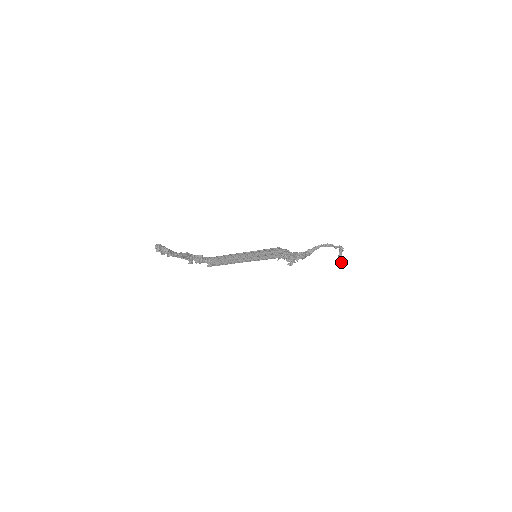
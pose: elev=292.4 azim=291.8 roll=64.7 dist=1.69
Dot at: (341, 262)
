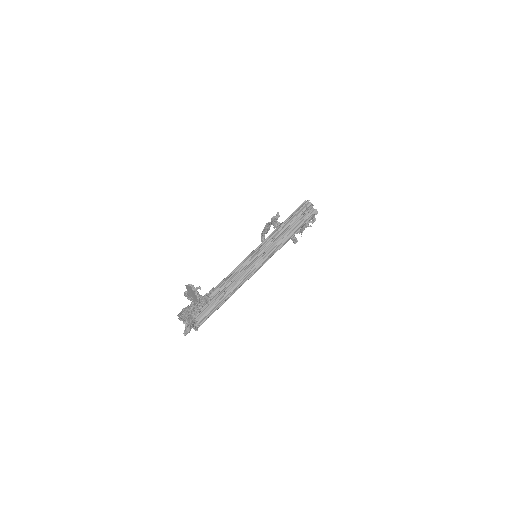
Dot at: occluded
